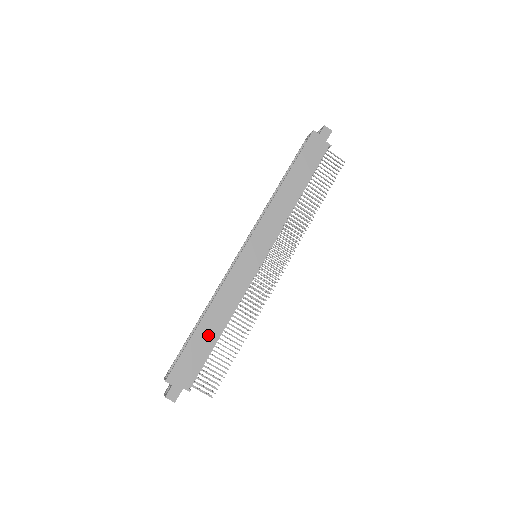
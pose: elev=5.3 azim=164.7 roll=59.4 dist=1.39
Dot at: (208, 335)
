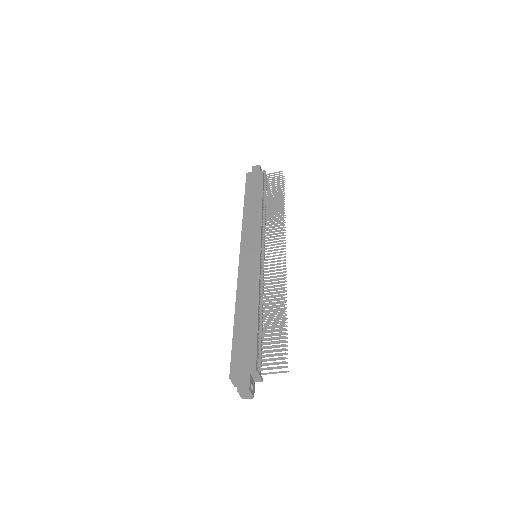
Dot at: (247, 322)
